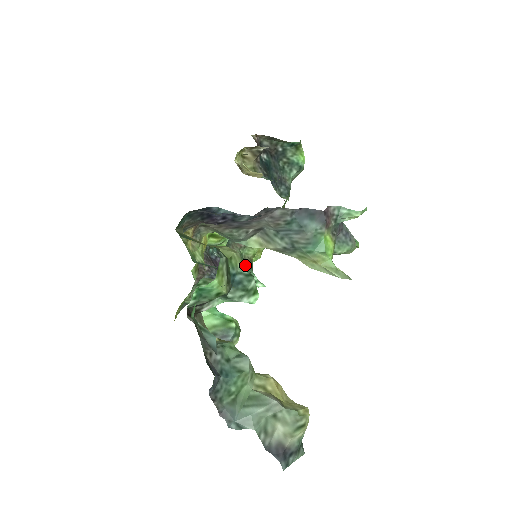
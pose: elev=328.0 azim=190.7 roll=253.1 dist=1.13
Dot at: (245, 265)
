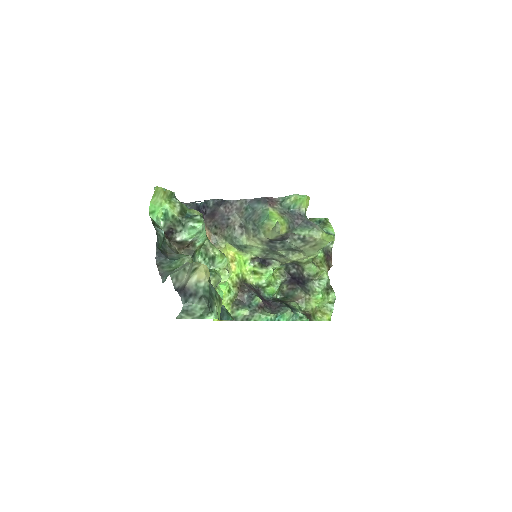
Dot at: (296, 309)
